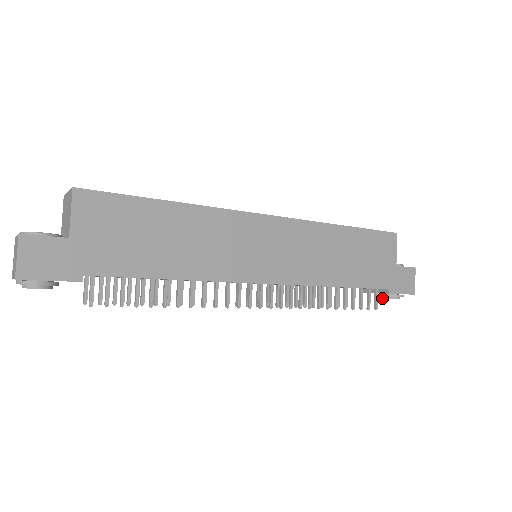
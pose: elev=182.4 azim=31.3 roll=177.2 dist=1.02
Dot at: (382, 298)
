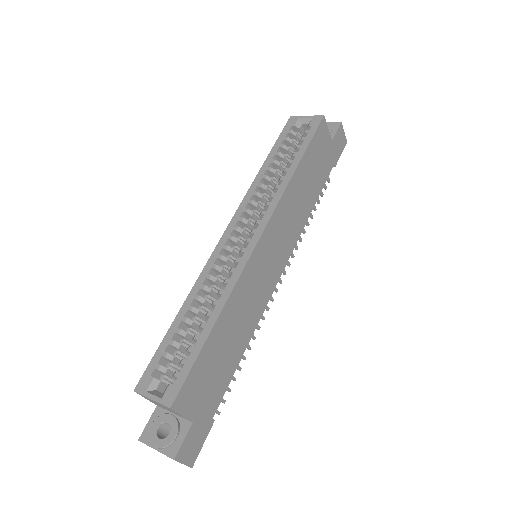
Dot at: occluded
